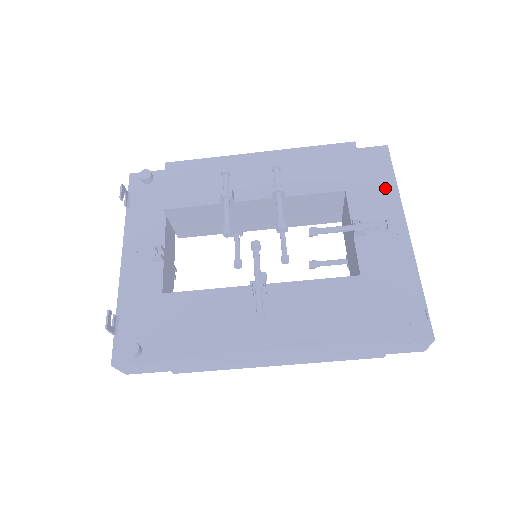
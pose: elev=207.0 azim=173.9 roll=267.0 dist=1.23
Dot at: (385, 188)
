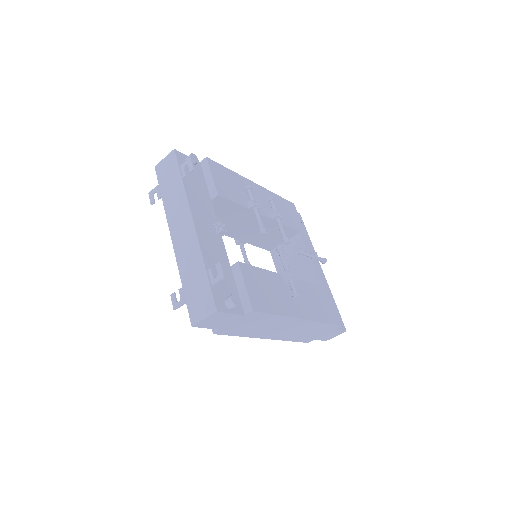
Dot at: occluded
